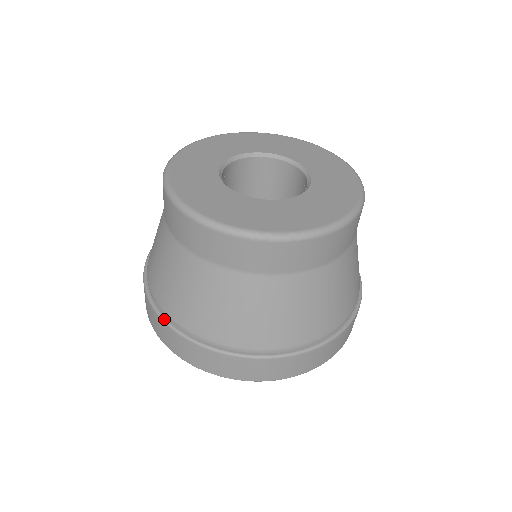
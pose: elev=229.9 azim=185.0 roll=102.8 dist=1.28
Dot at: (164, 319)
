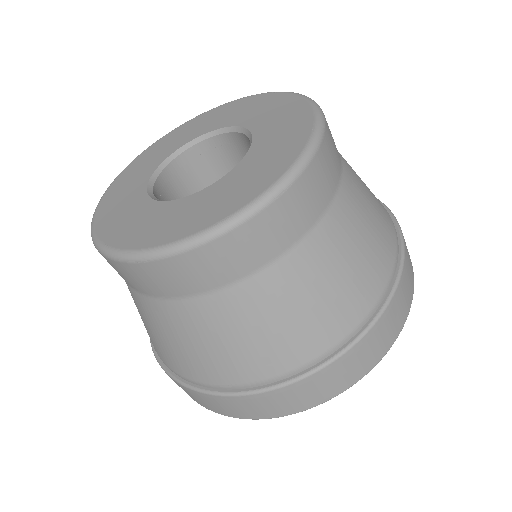
Dot at: (254, 391)
